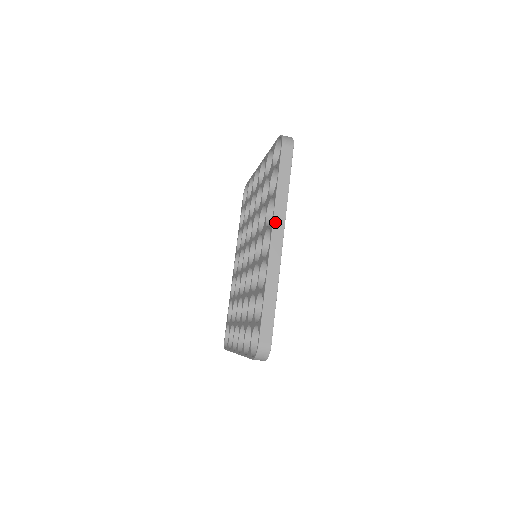
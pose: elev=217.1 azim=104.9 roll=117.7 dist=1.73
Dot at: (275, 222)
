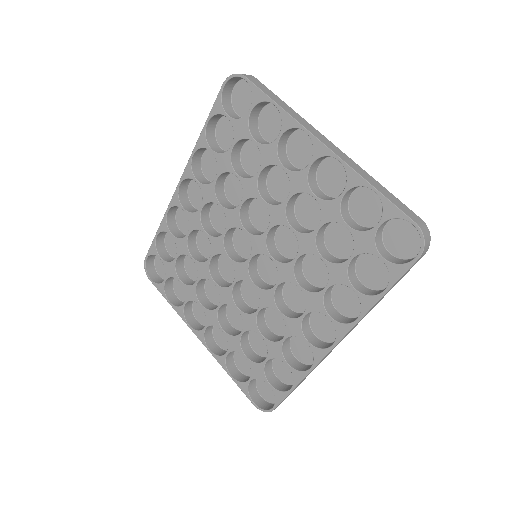
Dot at: occluded
